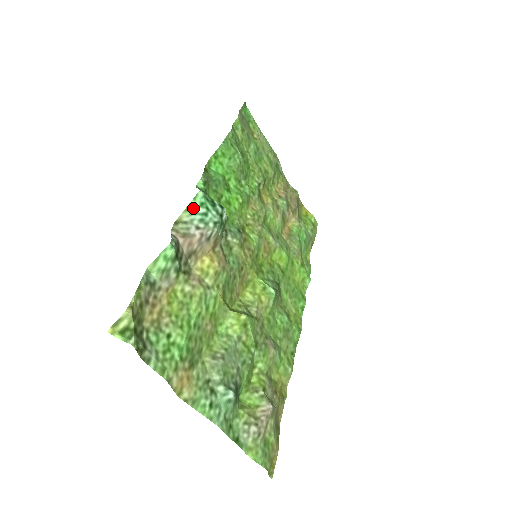
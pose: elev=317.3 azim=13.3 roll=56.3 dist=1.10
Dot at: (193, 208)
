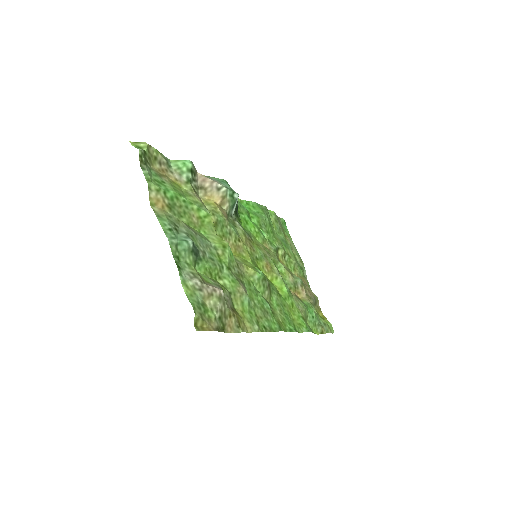
Dot at: (216, 178)
